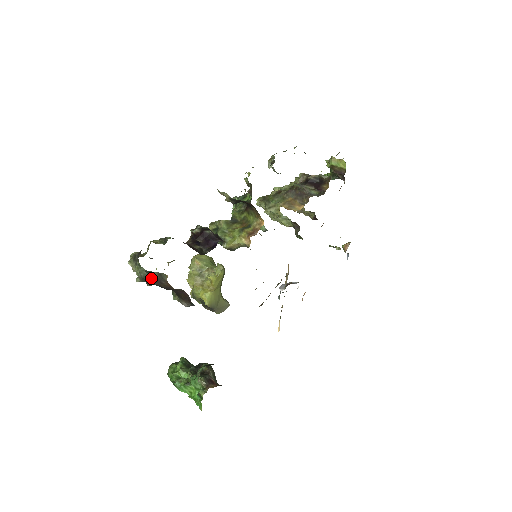
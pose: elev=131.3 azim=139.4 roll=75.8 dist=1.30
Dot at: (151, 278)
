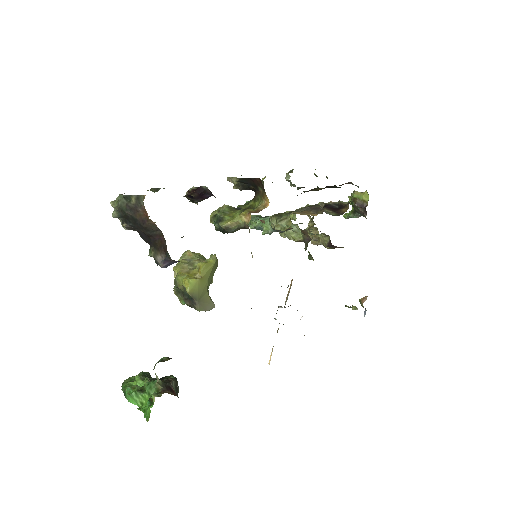
Dot at: (127, 204)
